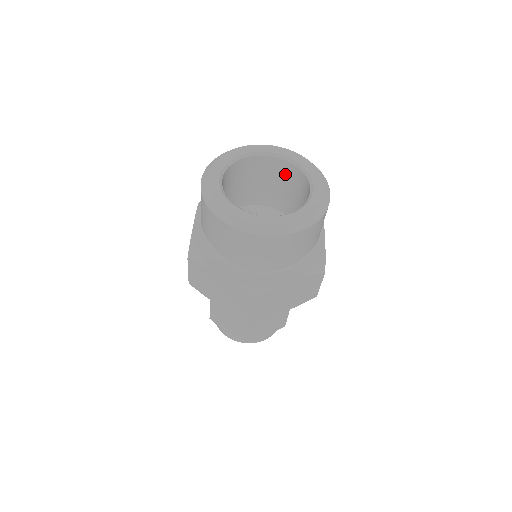
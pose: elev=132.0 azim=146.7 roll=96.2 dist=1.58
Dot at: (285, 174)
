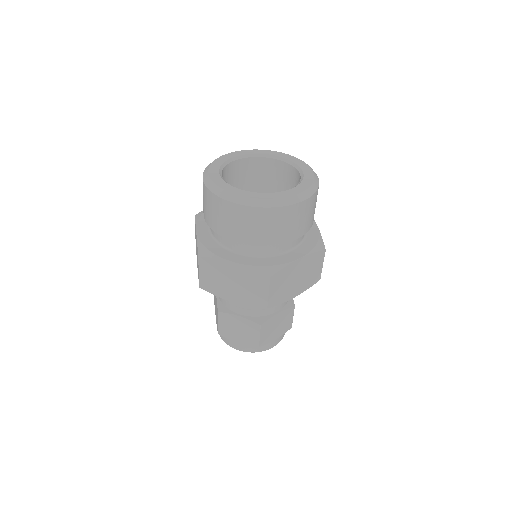
Dot at: occluded
